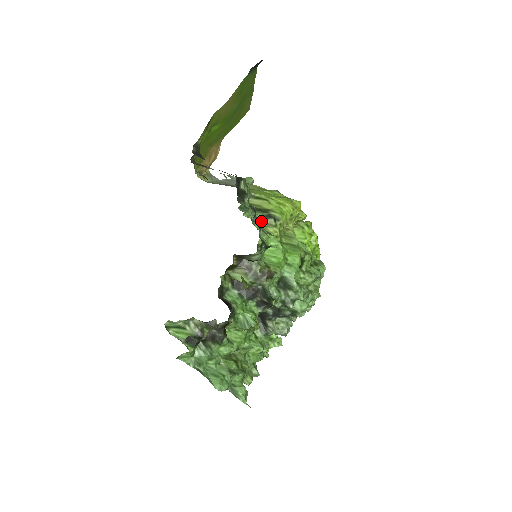
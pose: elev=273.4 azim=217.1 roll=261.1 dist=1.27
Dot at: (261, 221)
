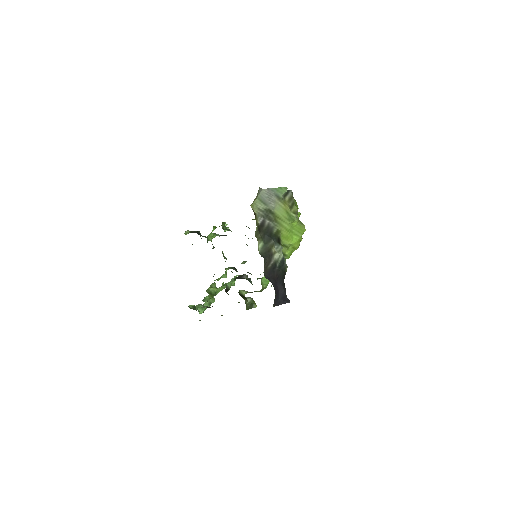
Dot at: occluded
